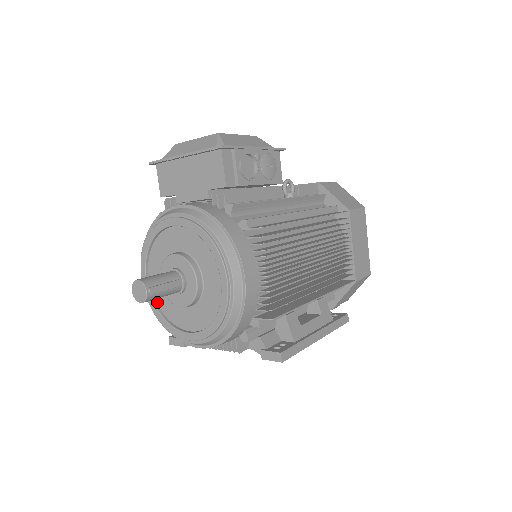
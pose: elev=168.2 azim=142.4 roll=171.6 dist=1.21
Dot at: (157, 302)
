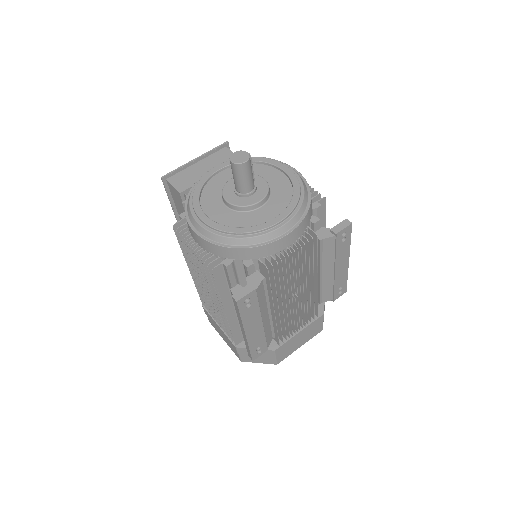
Dot at: (226, 226)
